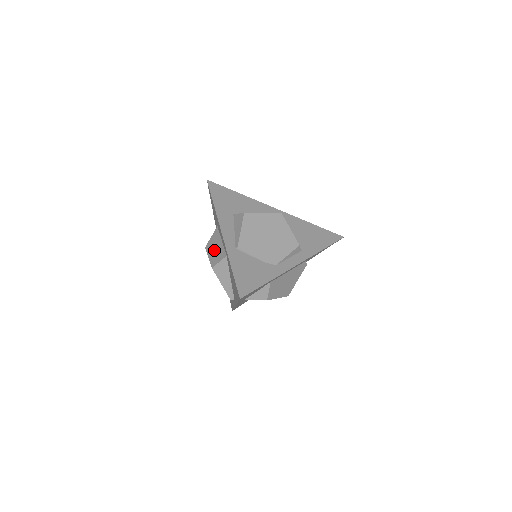
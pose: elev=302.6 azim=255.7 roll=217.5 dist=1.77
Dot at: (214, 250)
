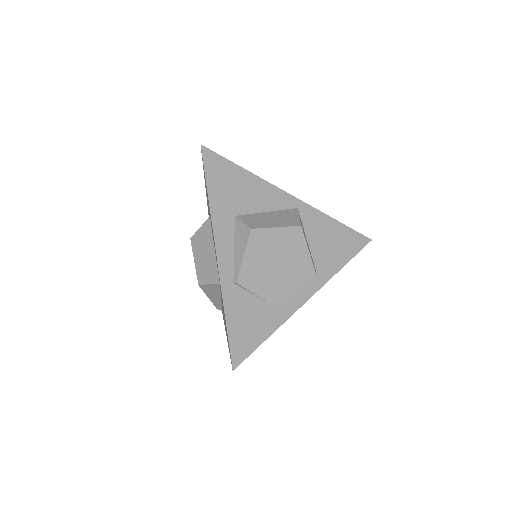
Dot at: (203, 257)
